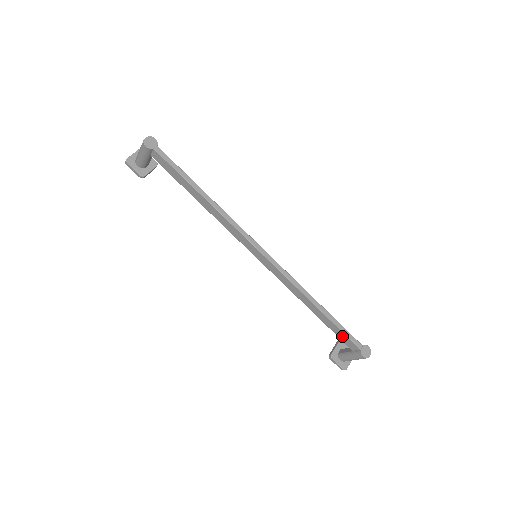
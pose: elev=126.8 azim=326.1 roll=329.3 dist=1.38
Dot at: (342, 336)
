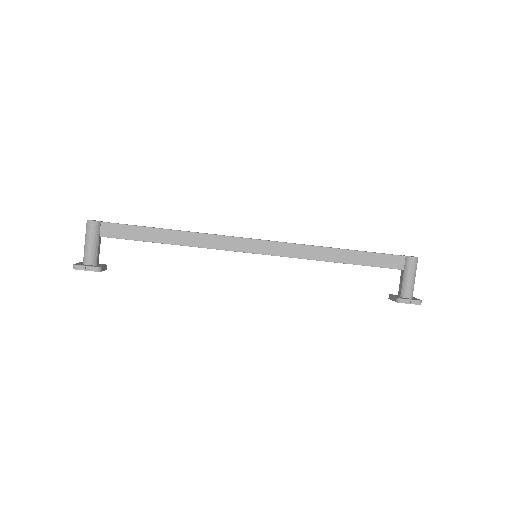
Dot at: (383, 260)
